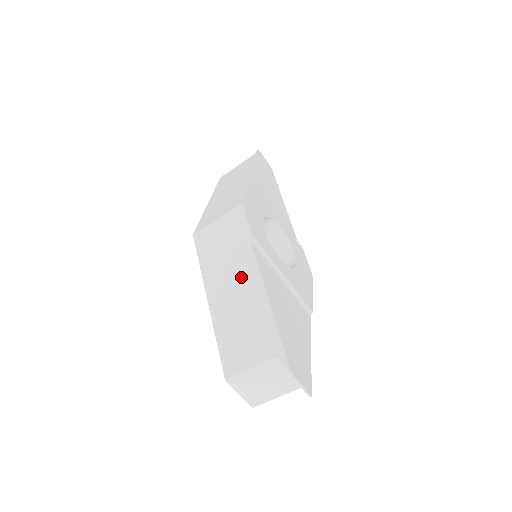
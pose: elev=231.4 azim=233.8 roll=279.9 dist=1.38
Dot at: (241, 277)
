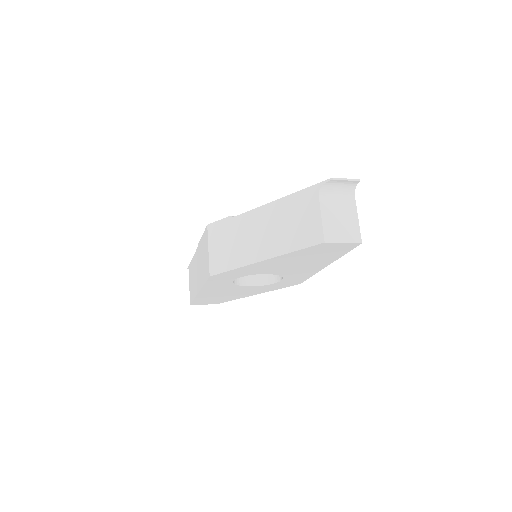
Dot at: (255, 226)
